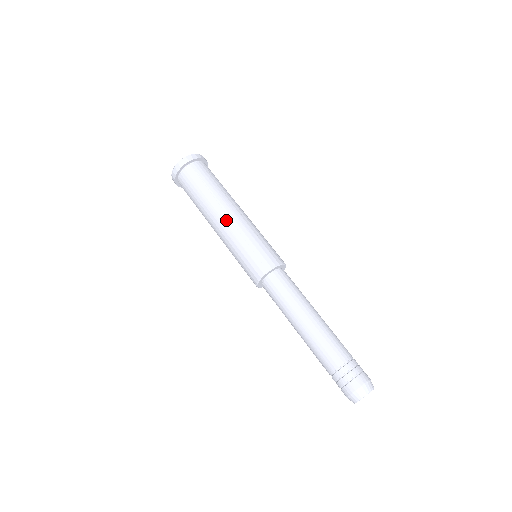
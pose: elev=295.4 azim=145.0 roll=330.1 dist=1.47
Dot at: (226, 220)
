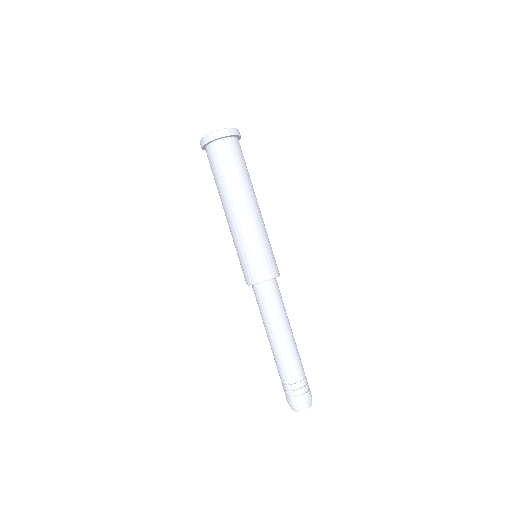
Dot at: (230, 220)
